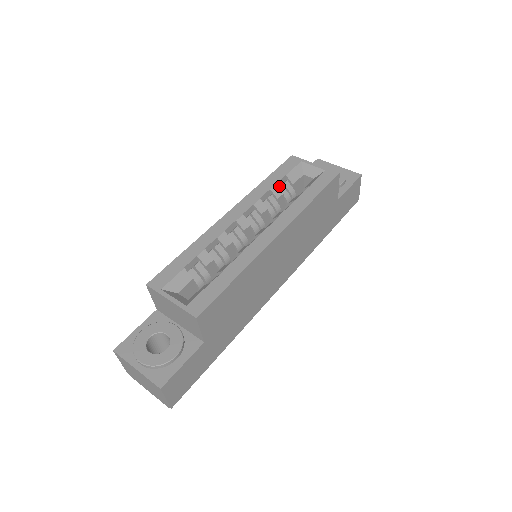
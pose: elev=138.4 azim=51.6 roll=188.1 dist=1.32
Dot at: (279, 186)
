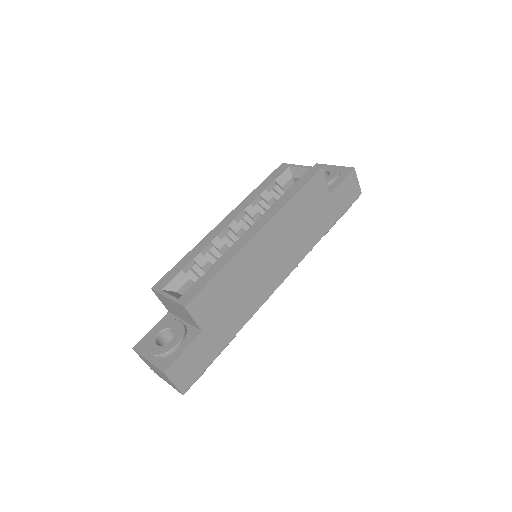
Dot at: (270, 191)
